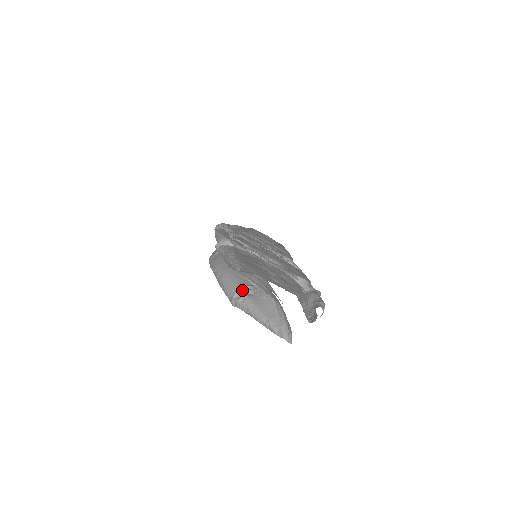
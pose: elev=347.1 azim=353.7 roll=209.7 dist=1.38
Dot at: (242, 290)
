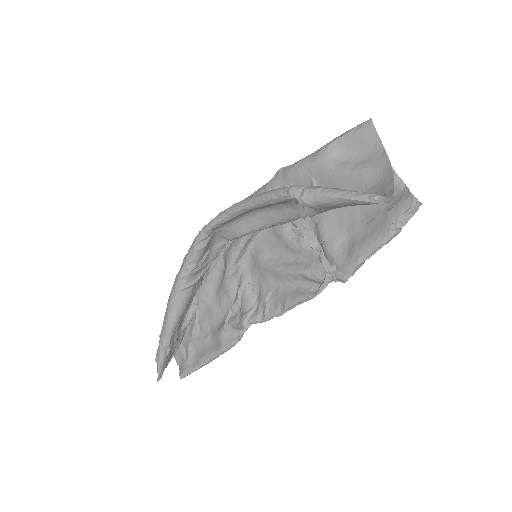
Dot at: occluded
